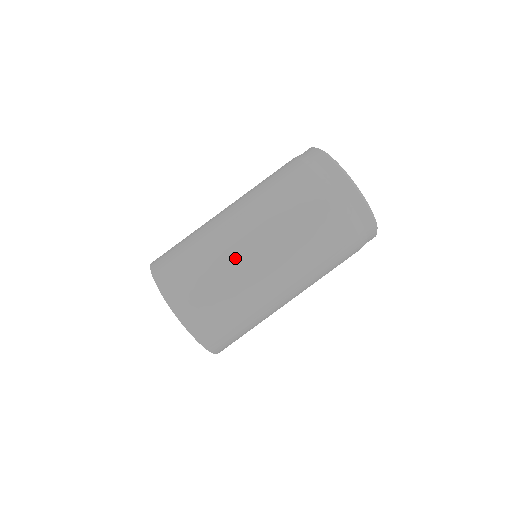
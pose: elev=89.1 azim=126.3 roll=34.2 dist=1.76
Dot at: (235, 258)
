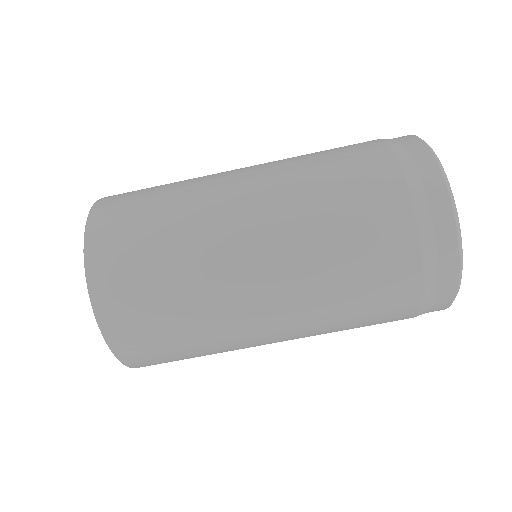
Dot at: (222, 276)
